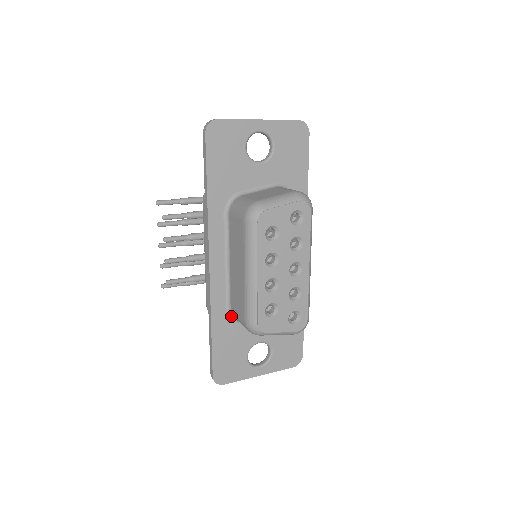
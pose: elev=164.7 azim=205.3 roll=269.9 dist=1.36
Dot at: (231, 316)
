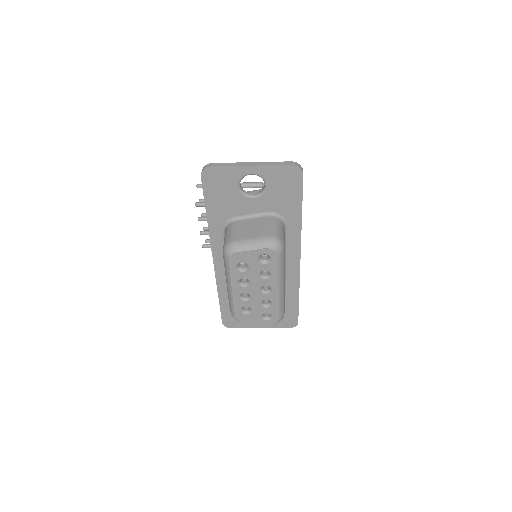
Dot at: occluded
